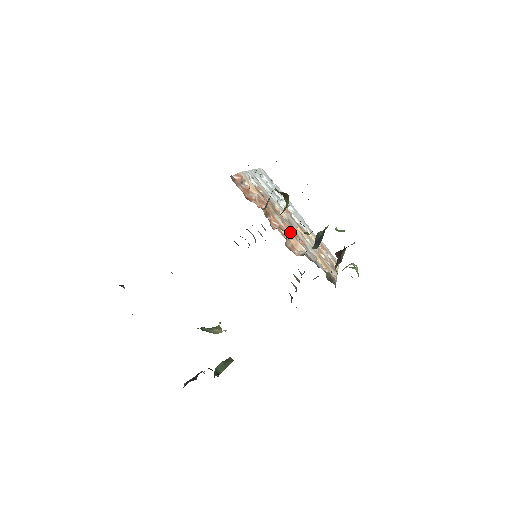
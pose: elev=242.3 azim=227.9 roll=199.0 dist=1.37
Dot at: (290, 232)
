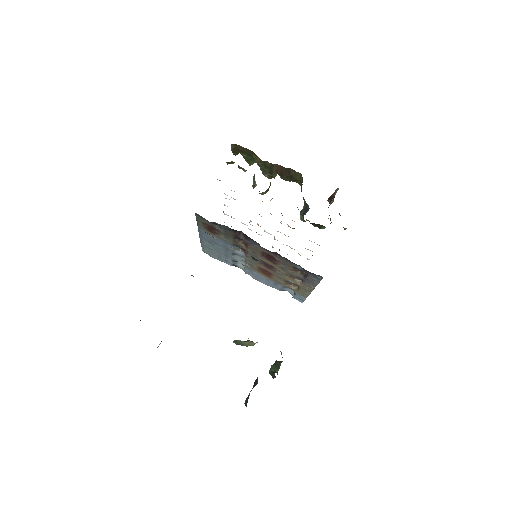
Dot at: occluded
